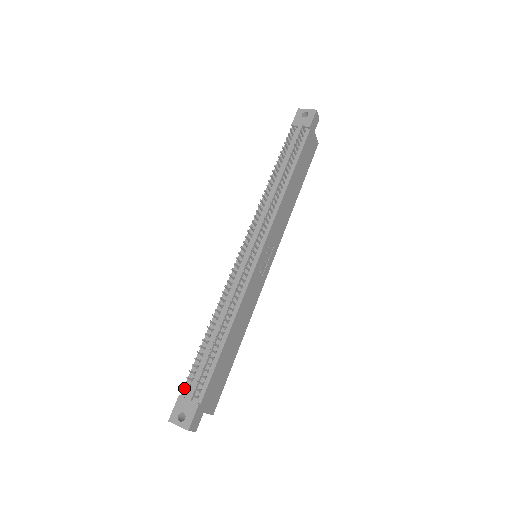
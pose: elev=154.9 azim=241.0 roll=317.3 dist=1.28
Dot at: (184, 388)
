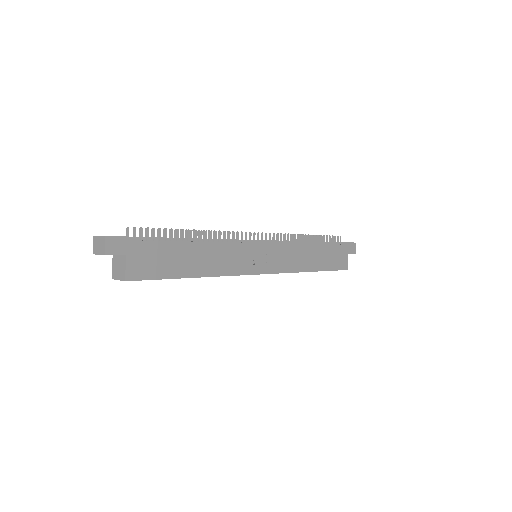
Dot at: occluded
